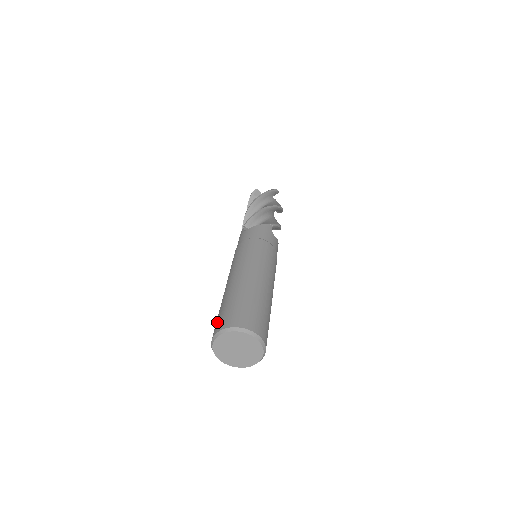
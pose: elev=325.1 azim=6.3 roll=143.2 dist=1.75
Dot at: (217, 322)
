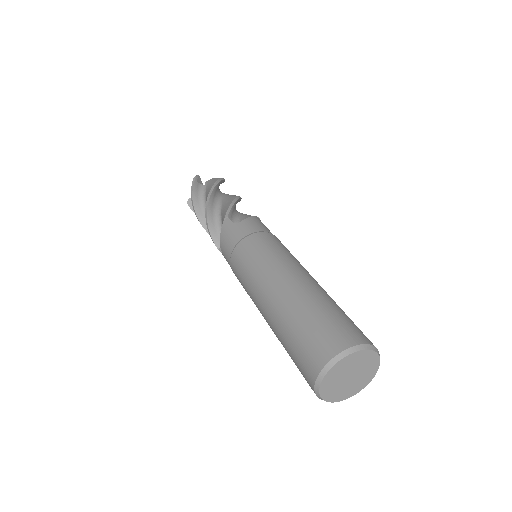
Dot at: (316, 341)
